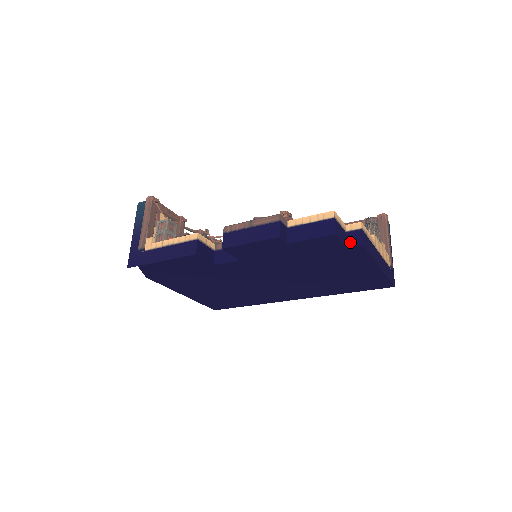
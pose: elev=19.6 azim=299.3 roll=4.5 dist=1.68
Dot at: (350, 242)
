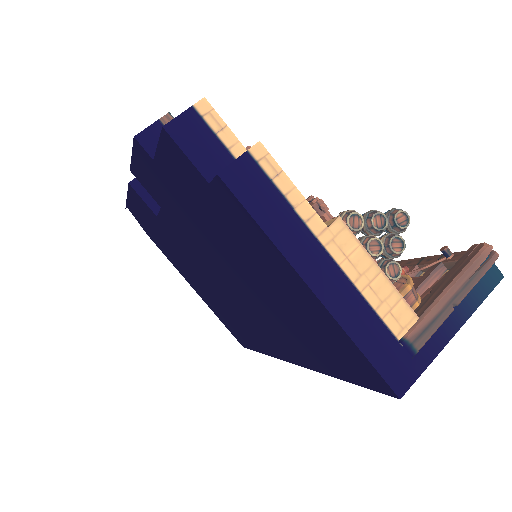
Dot at: occluded
